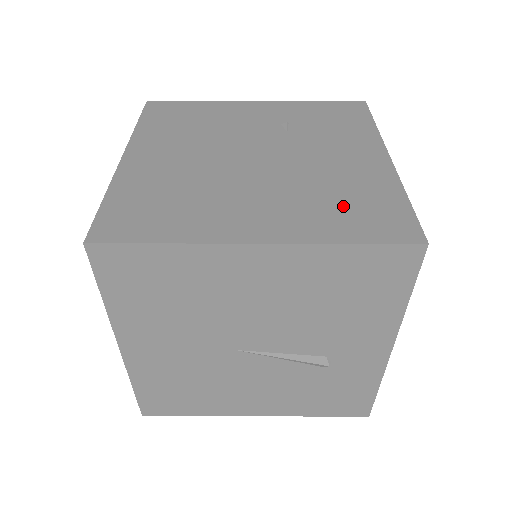
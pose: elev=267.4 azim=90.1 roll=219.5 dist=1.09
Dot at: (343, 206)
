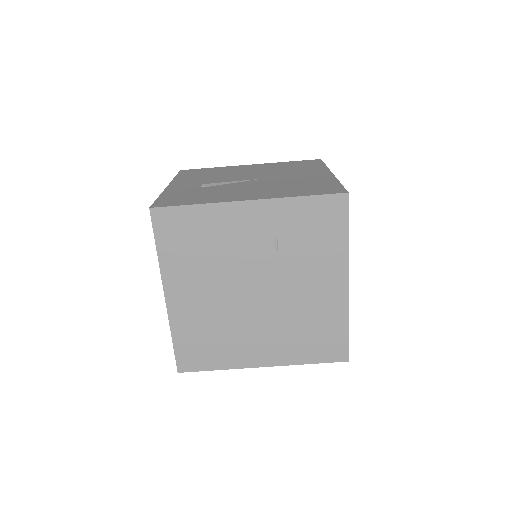
Dot at: (309, 337)
